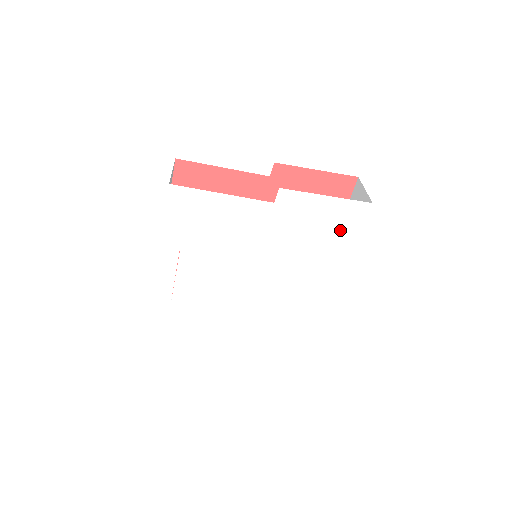
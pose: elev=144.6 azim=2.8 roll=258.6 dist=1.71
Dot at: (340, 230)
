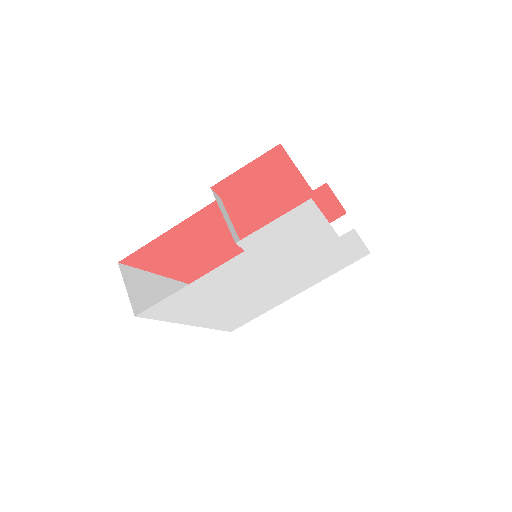
Dot at: (340, 264)
